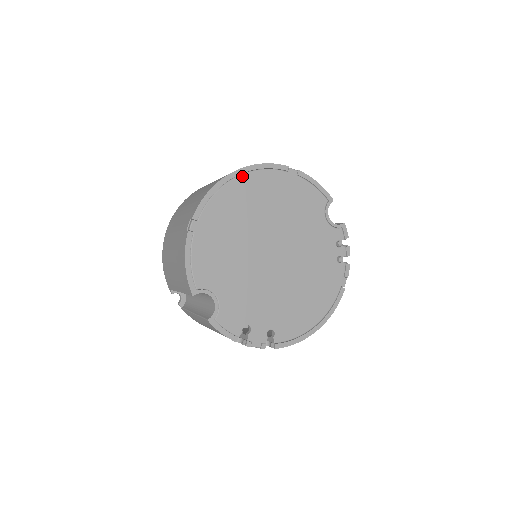
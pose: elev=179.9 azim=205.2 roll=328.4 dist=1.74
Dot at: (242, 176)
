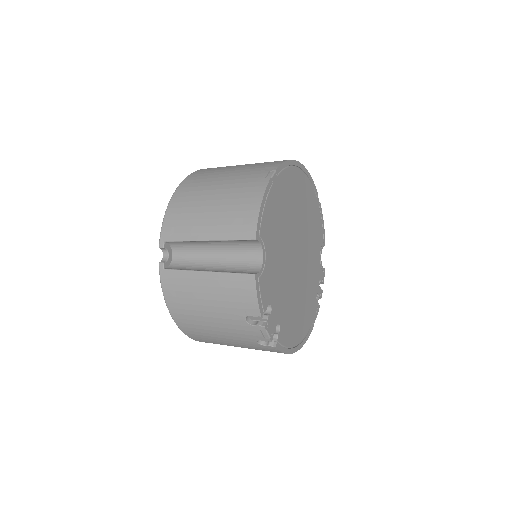
Dot at: (302, 171)
